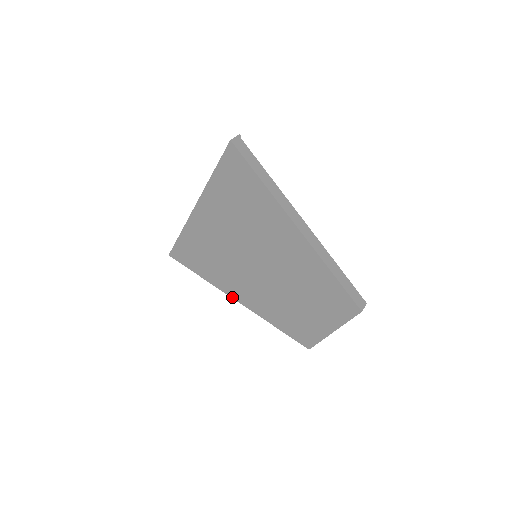
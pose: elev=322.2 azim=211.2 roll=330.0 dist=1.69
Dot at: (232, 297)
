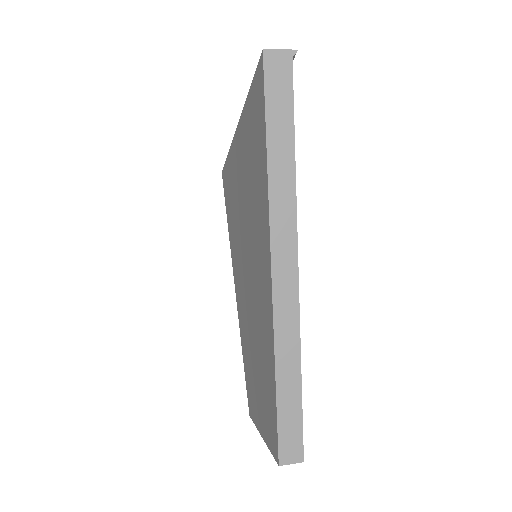
Dot at: (234, 276)
